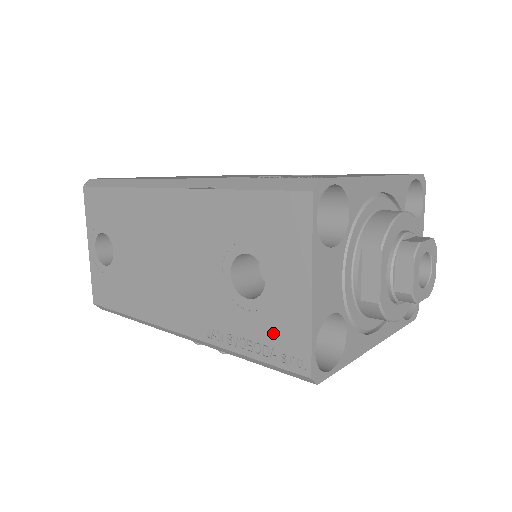
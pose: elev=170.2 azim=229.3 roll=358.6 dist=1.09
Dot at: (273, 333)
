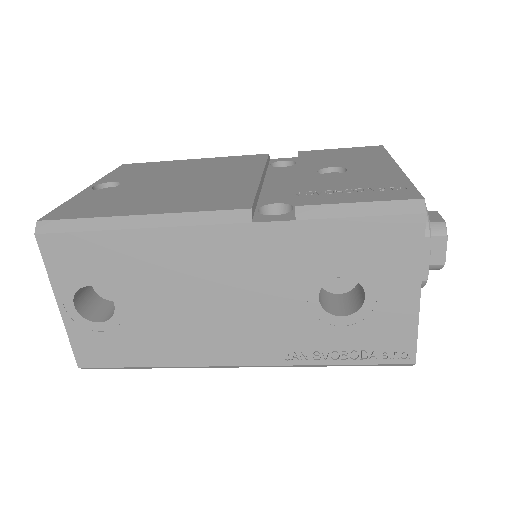
Dot at: (374, 339)
